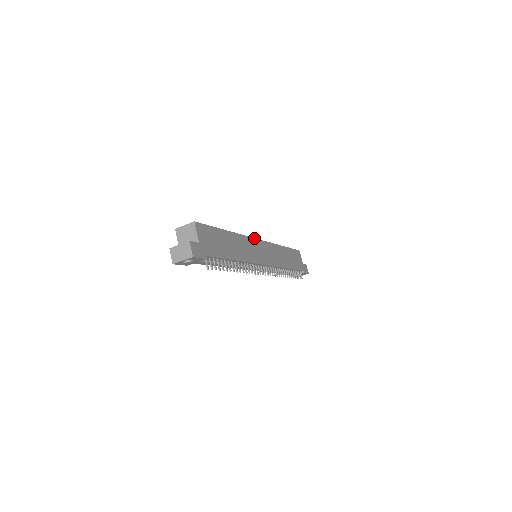
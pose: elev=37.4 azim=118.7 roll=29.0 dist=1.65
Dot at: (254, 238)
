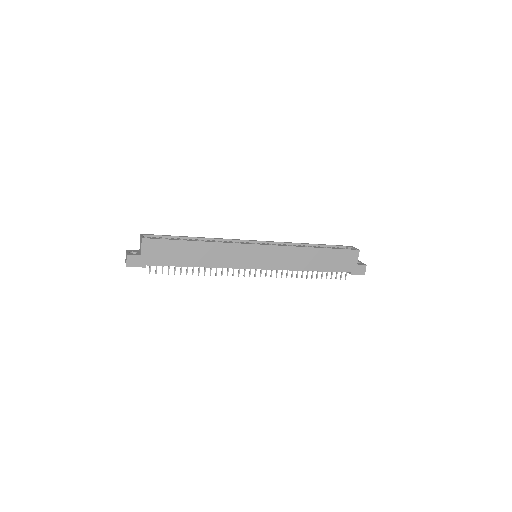
Dot at: (248, 244)
